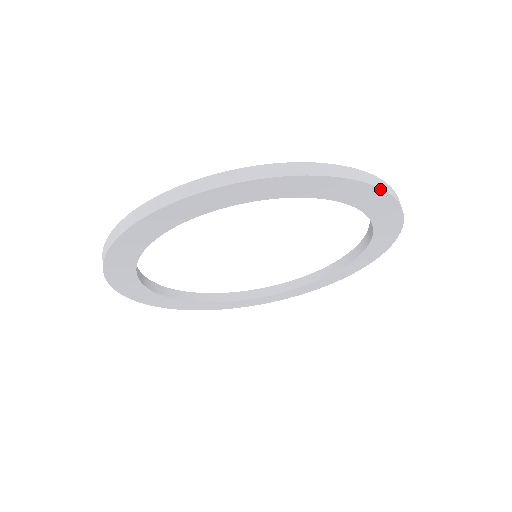
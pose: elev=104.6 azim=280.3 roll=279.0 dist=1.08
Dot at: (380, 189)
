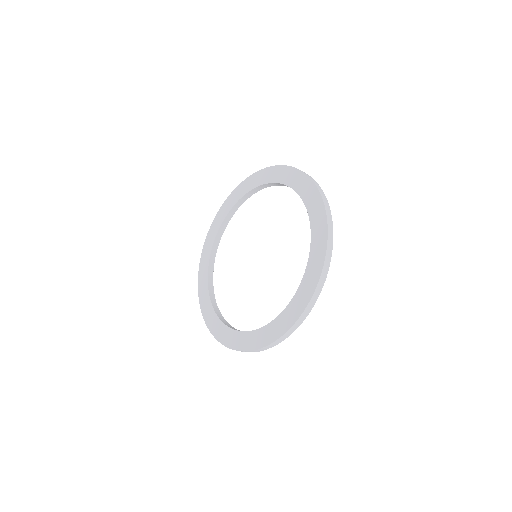
Dot at: (331, 217)
